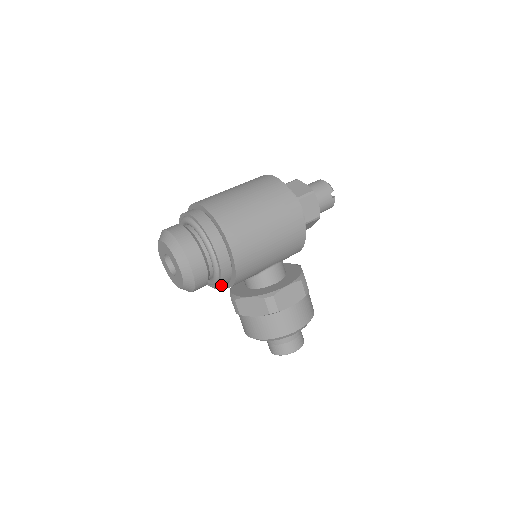
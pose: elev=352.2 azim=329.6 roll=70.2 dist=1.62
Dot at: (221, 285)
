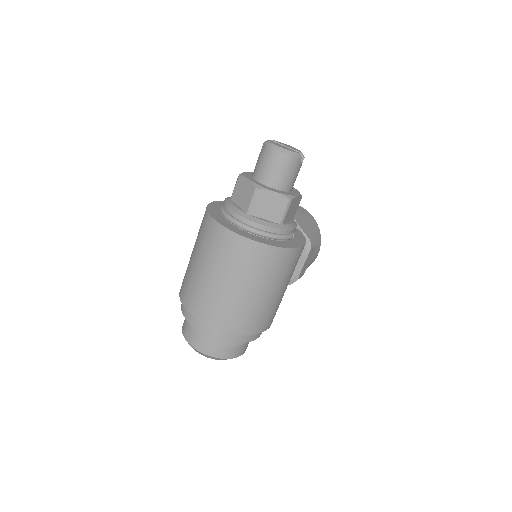
Dot at: occluded
